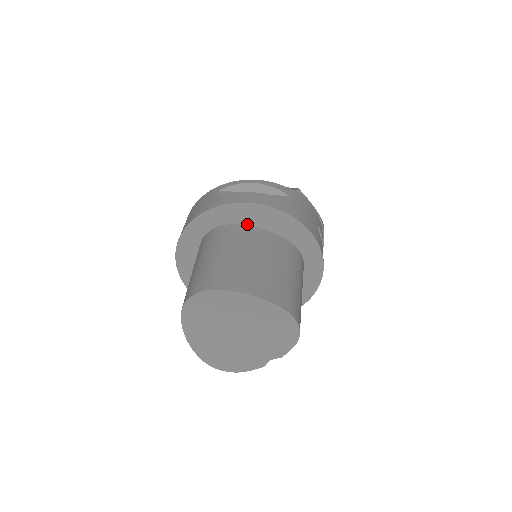
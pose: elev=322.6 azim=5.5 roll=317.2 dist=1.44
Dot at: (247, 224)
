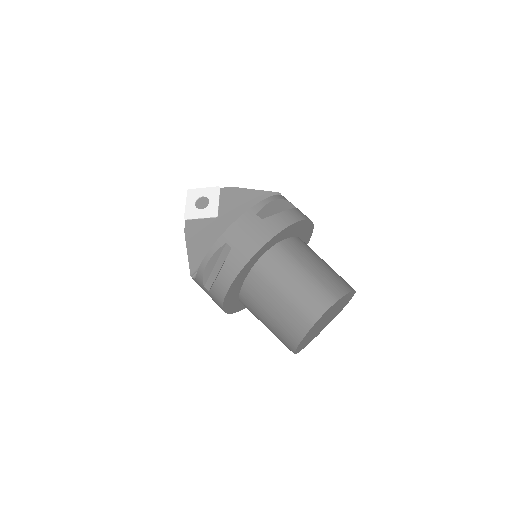
Dot at: (288, 237)
